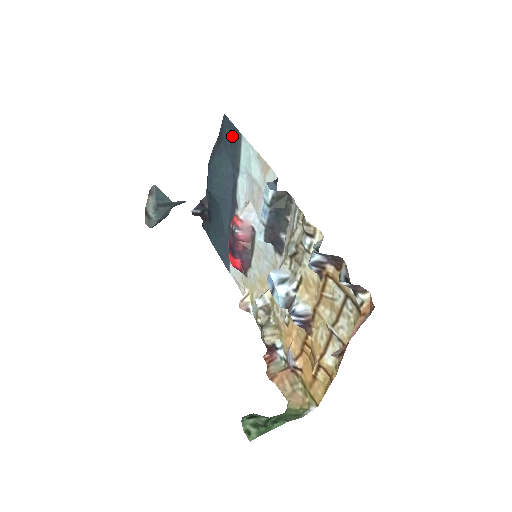
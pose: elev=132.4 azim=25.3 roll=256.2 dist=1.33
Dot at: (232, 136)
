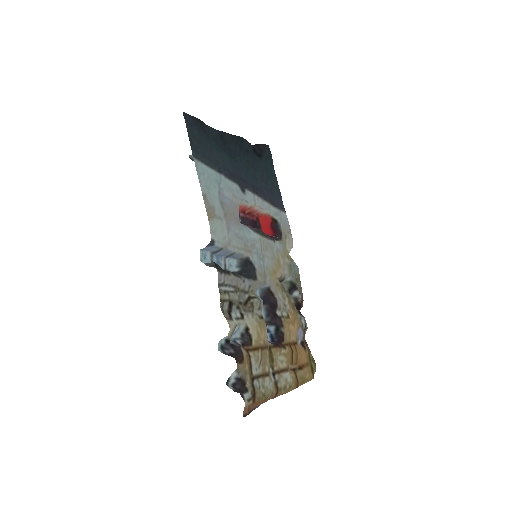
Dot at: (197, 141)
